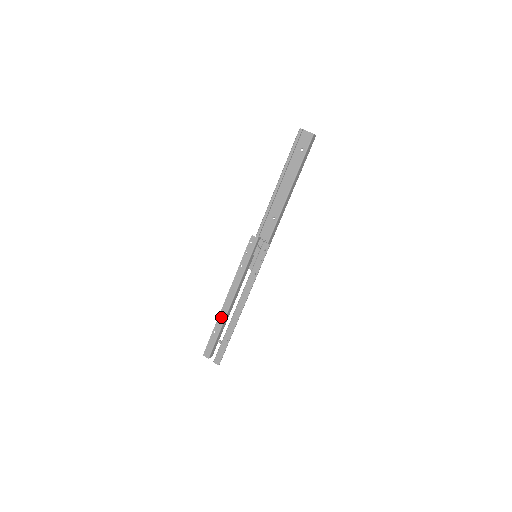
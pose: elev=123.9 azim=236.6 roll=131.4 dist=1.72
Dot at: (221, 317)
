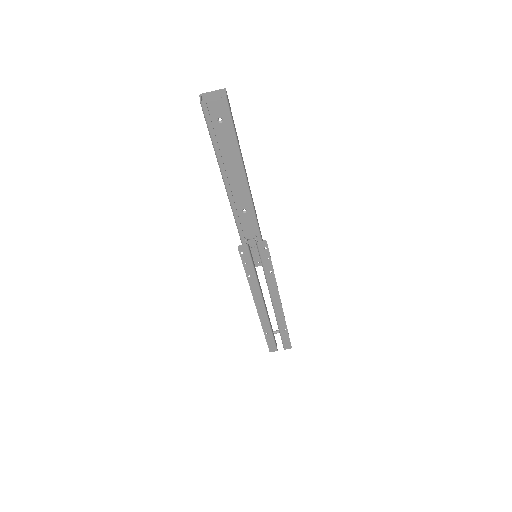
Dot at: (264, 321)
